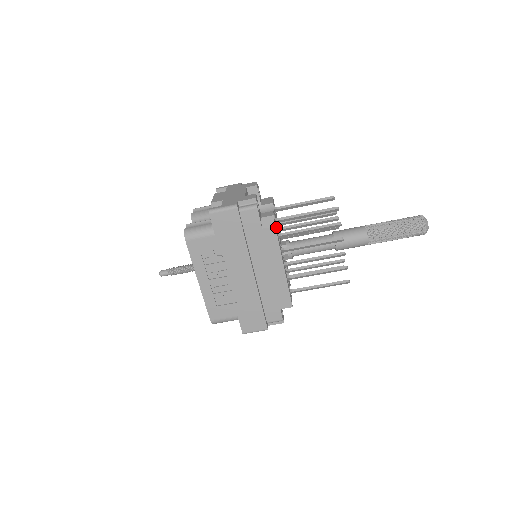
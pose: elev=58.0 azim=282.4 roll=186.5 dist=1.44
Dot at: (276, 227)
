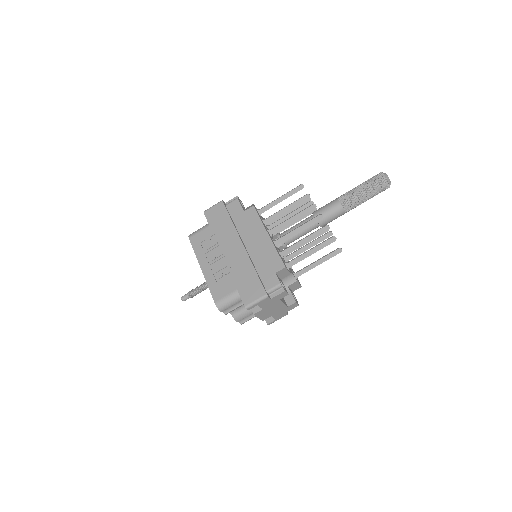
Dot at: occluded
